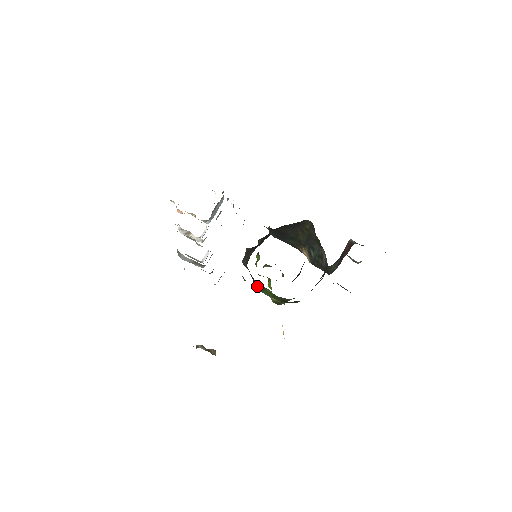
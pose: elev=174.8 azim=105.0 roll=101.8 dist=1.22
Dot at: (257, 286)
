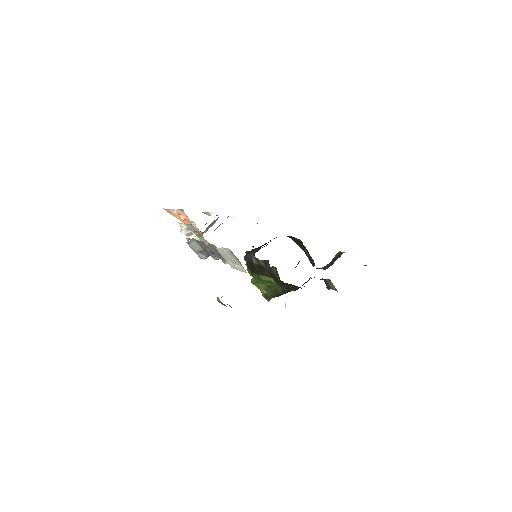
Dot at: (256, 277)
